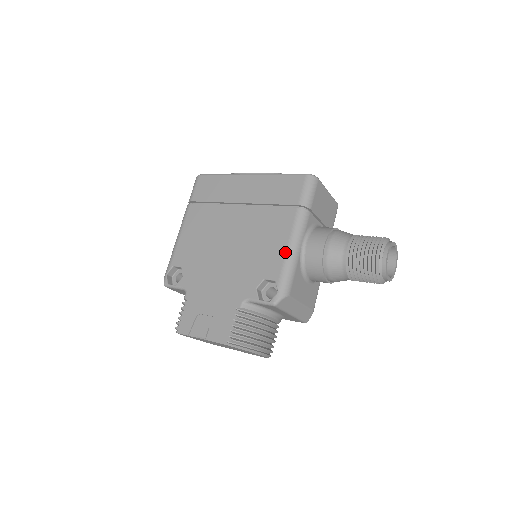
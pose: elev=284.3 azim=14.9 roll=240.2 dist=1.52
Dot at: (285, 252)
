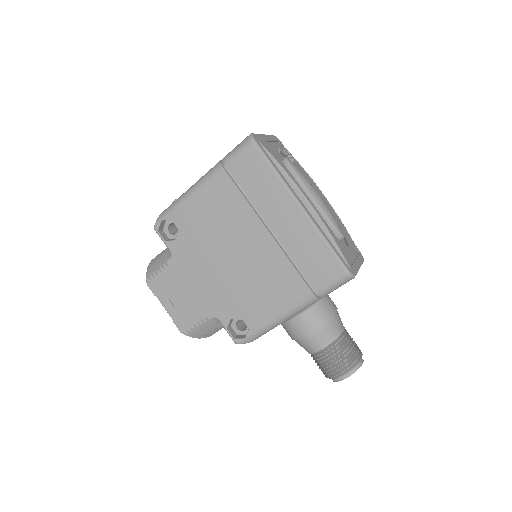
Dot at: (273, 317)
